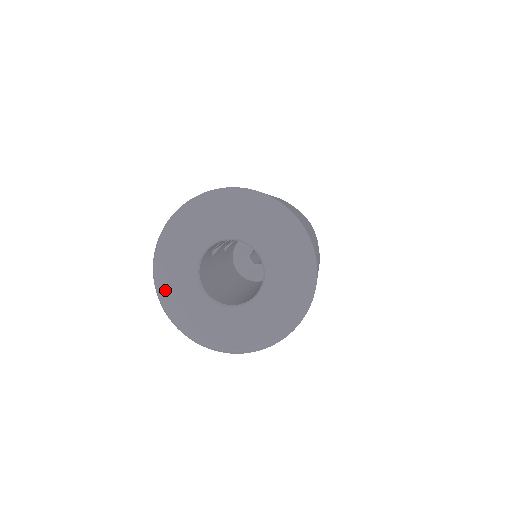
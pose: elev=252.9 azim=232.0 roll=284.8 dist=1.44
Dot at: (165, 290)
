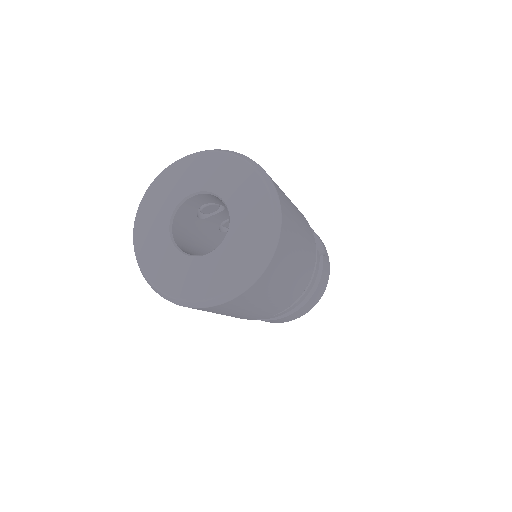
Dot at: (140, 227)
